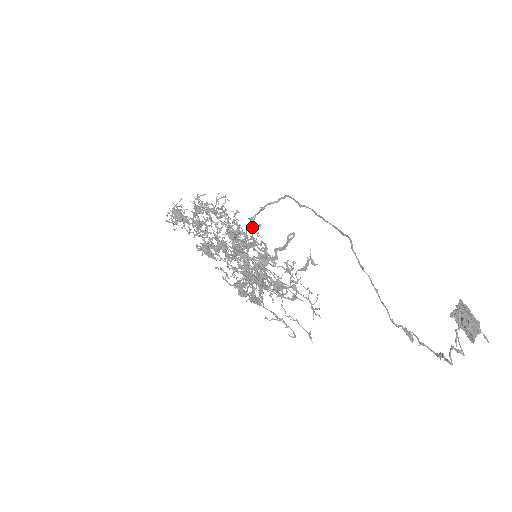
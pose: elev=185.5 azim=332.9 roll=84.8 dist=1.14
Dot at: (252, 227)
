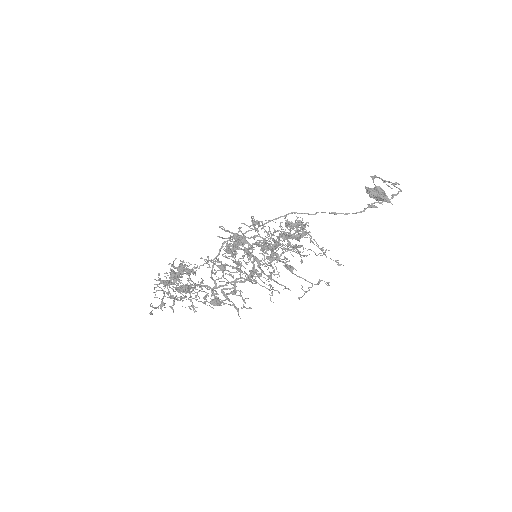
Dot at: (216, 284)
